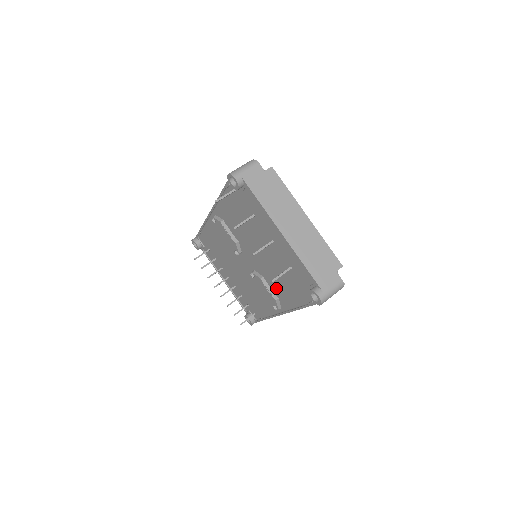
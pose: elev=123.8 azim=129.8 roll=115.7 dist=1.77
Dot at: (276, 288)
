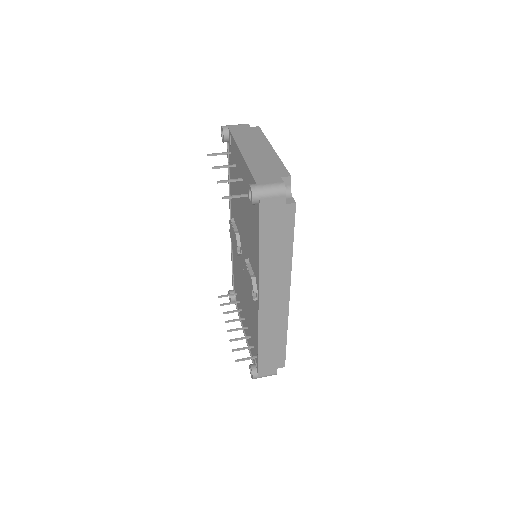
Dot at: (252, 259)
